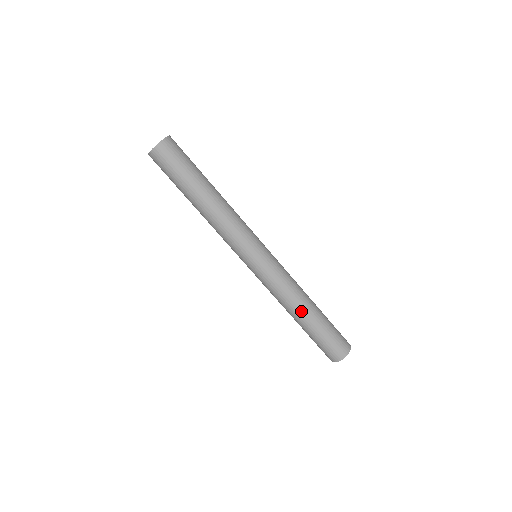
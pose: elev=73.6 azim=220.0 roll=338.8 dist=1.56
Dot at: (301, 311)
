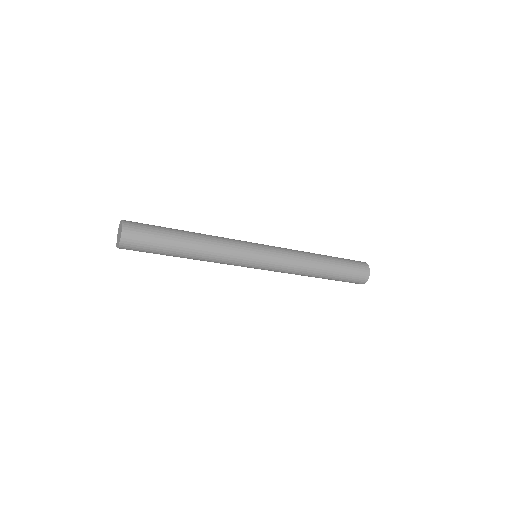
Dot at: (314, 276)
